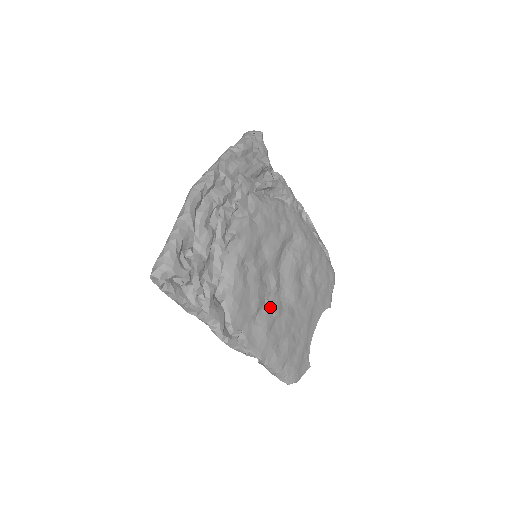
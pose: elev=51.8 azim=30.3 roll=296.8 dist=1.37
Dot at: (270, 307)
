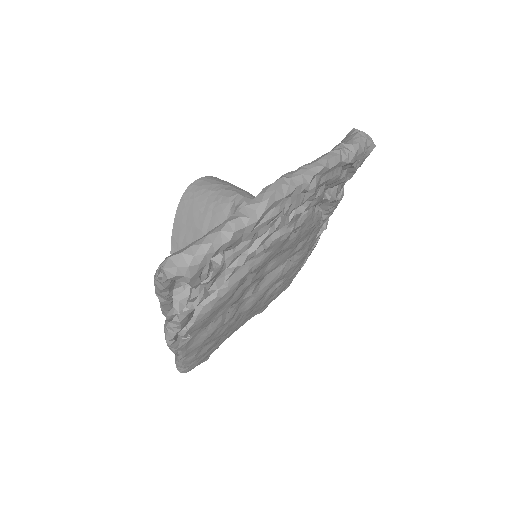
Dot at: (228, 314)
